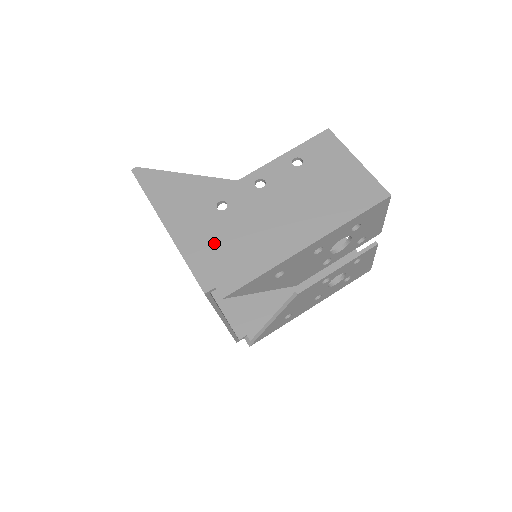
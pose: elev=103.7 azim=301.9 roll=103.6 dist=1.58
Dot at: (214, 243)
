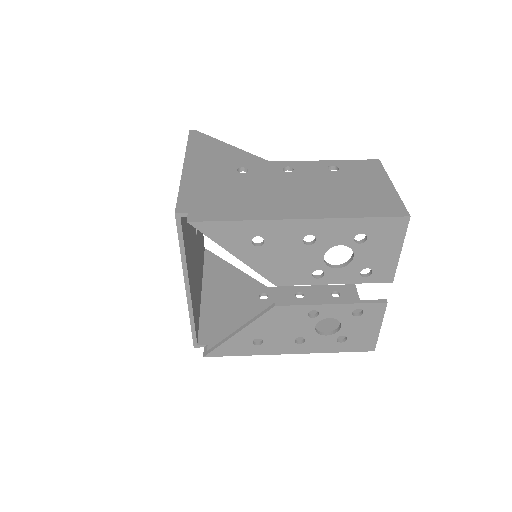
Dot at: (214, 187)
